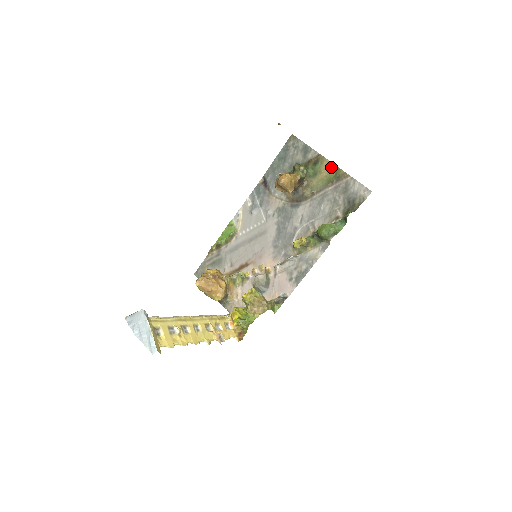
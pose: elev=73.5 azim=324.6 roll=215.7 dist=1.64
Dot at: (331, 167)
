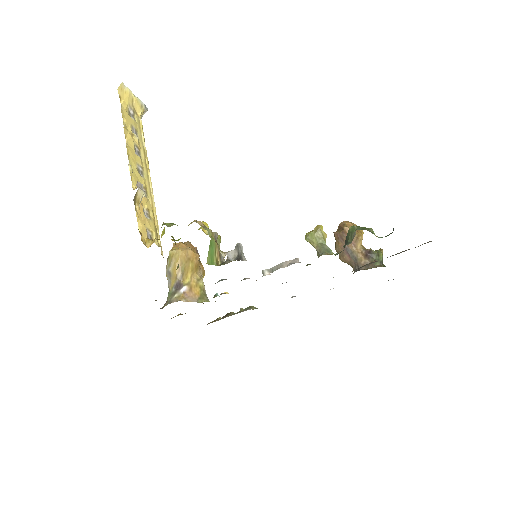
Dot at: occluded
